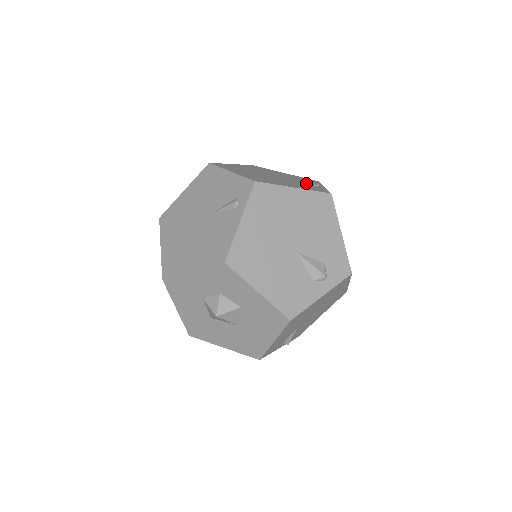
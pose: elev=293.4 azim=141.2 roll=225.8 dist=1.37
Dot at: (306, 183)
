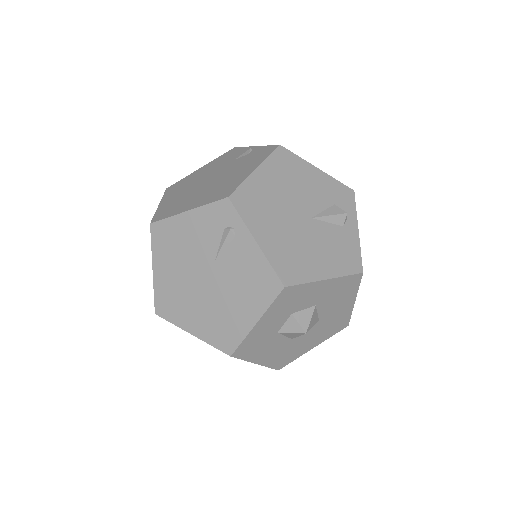
Dot at: (241, 158)
